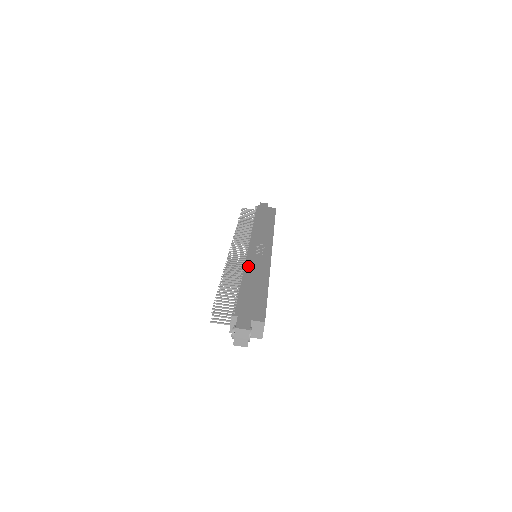
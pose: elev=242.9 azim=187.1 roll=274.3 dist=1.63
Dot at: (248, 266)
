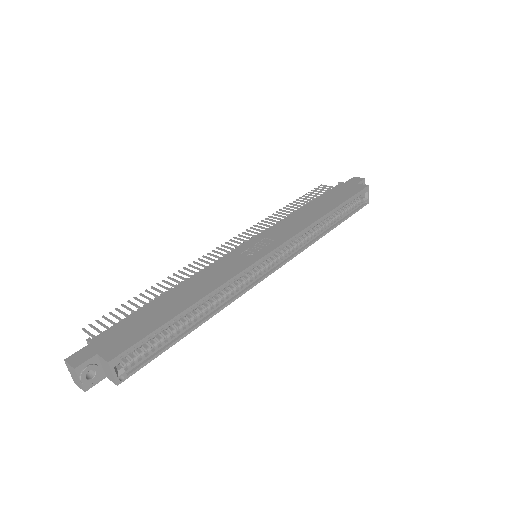
Dot at: (206, 270)
